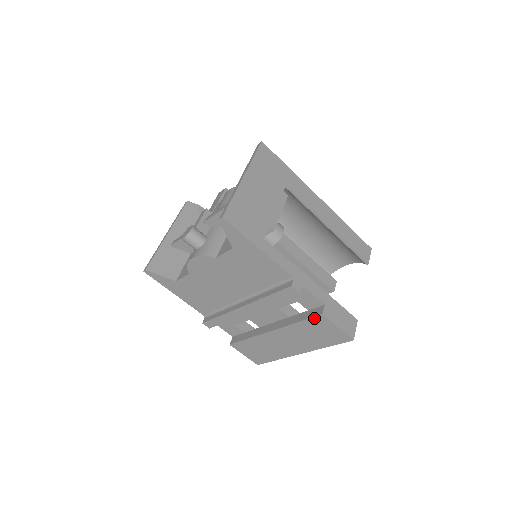
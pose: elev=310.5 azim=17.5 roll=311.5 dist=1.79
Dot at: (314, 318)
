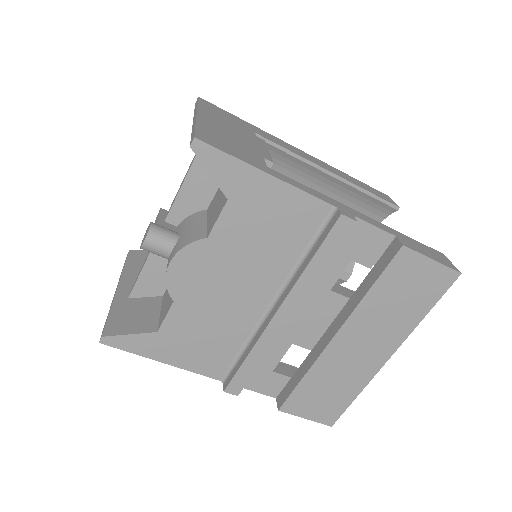
Dot at: (392, 263)
